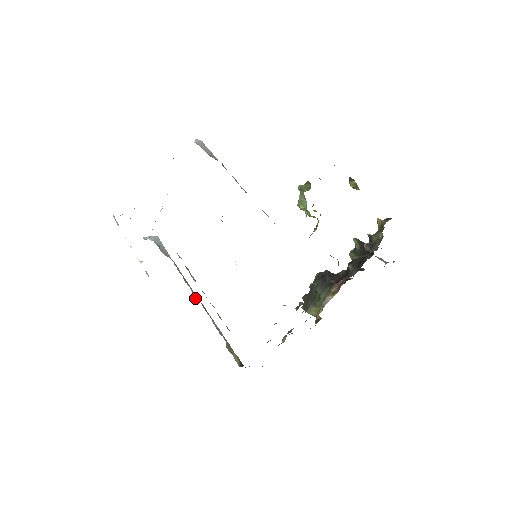
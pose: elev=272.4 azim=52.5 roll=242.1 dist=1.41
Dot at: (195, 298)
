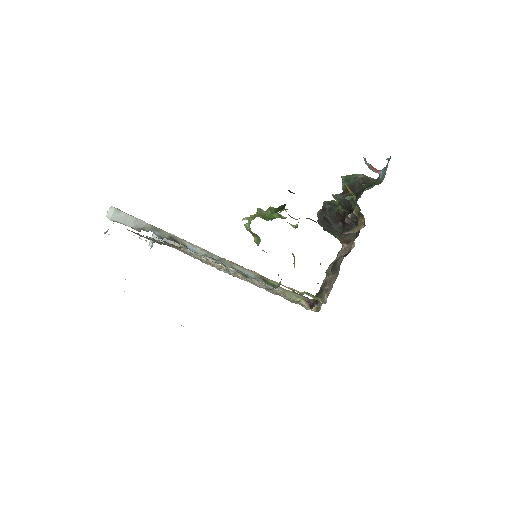
Dot at: occluded
